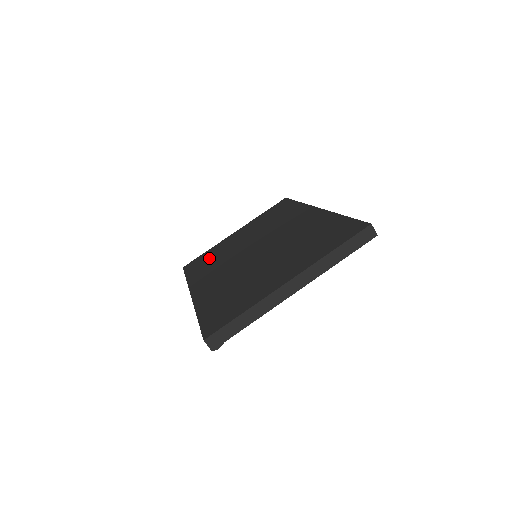
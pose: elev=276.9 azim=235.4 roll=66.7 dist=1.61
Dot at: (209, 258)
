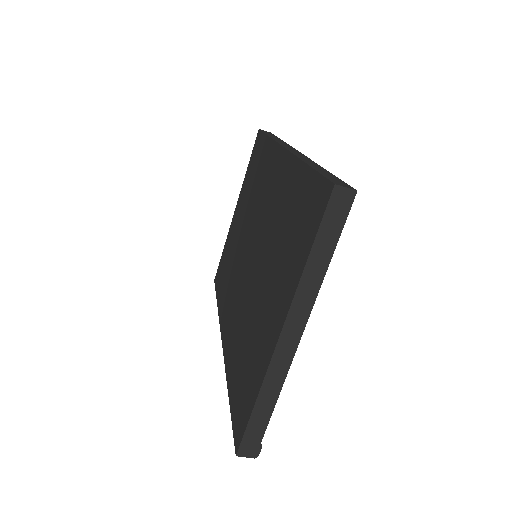
Dot at: (225, 265)
